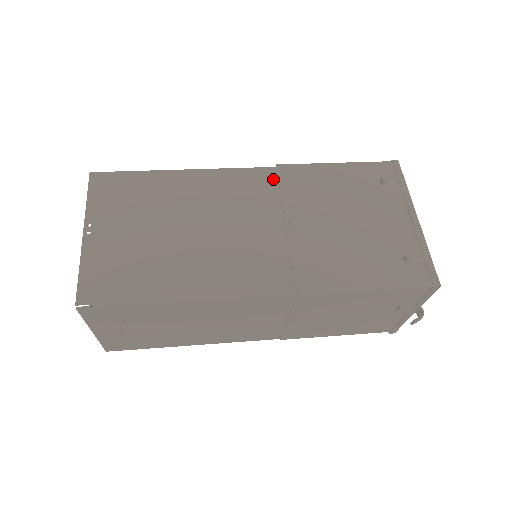
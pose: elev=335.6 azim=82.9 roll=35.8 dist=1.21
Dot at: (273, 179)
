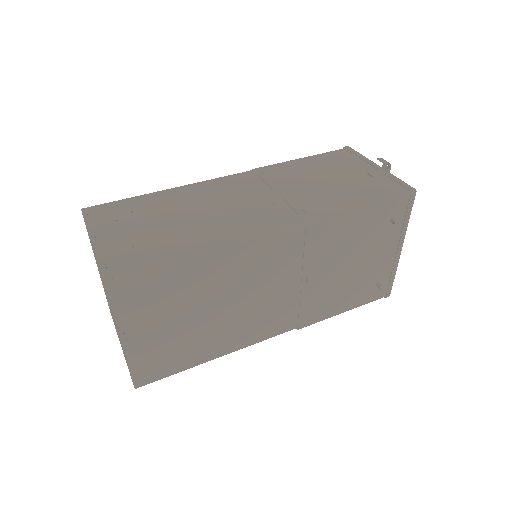
Dot at: (300, 239)
